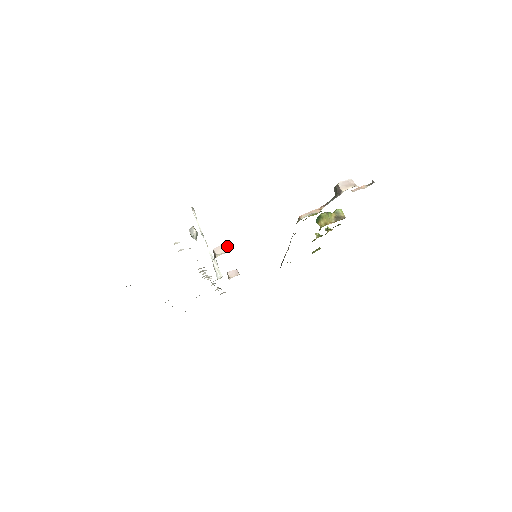
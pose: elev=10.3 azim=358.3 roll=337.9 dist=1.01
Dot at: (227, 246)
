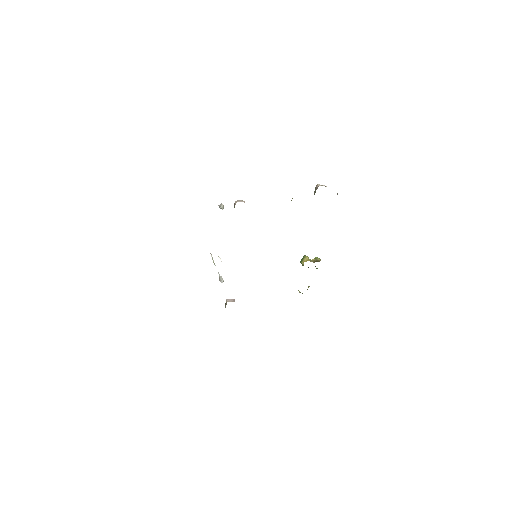
Dot at: (244, 202)
